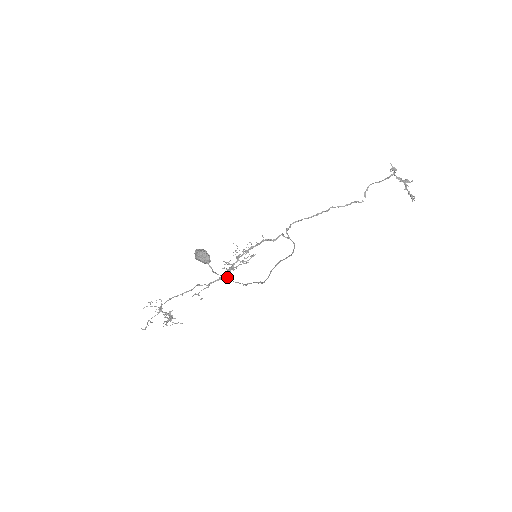
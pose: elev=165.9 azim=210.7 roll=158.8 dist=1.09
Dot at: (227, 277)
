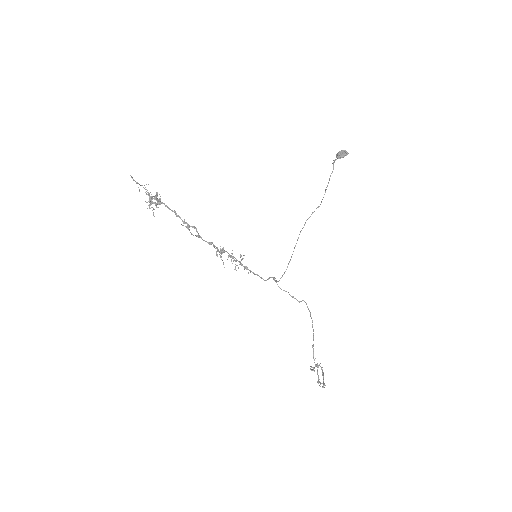
Dot at: (332, 172)
